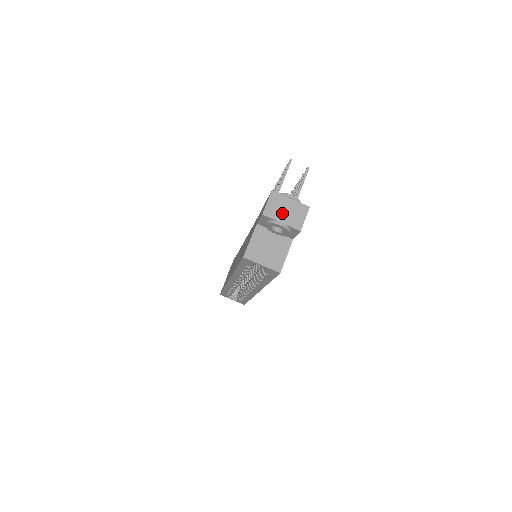
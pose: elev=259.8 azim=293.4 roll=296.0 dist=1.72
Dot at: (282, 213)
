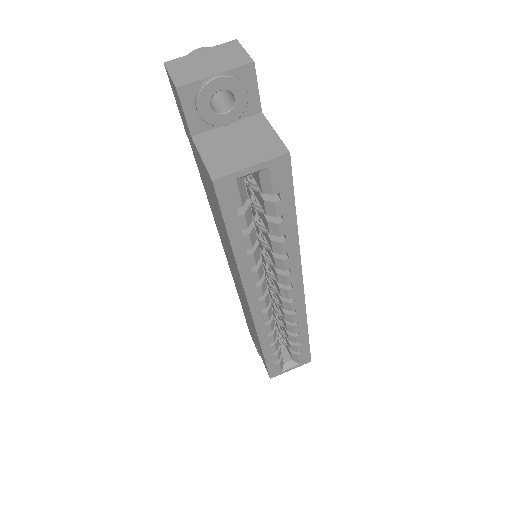
Dot at: (204, 68)
